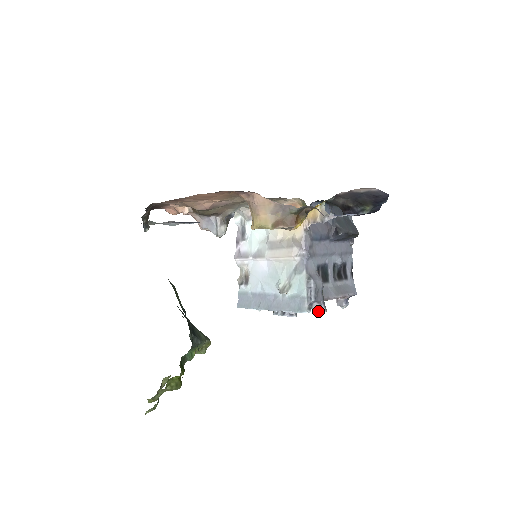
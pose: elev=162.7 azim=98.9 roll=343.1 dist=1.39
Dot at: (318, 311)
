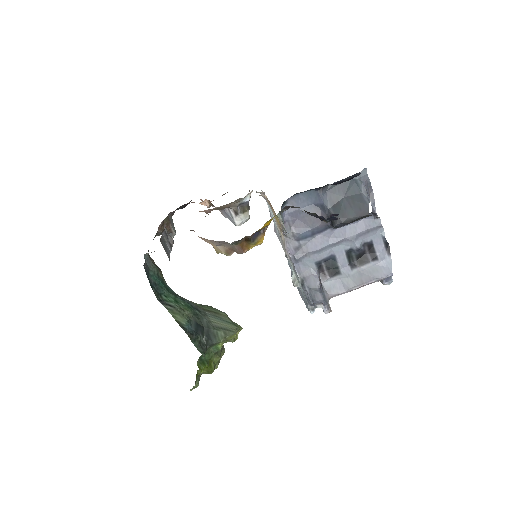
Dot at: (323, 310)
